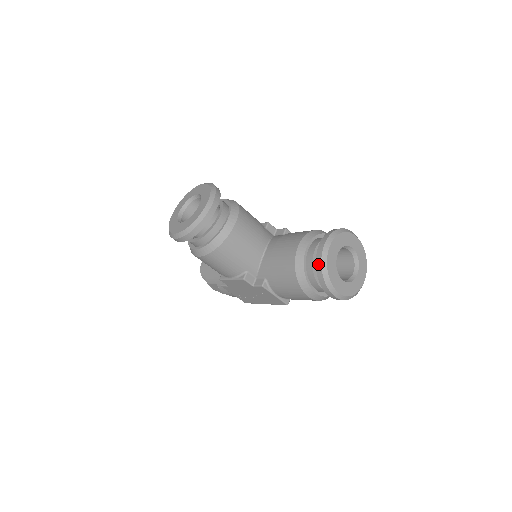
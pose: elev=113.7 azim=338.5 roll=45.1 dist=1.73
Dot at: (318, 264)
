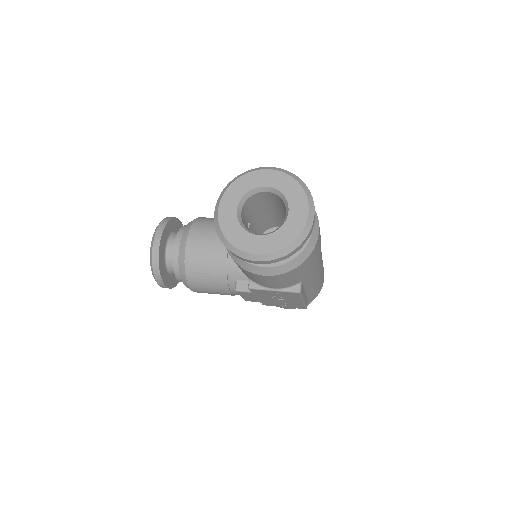
Dot at: (218, 236)
